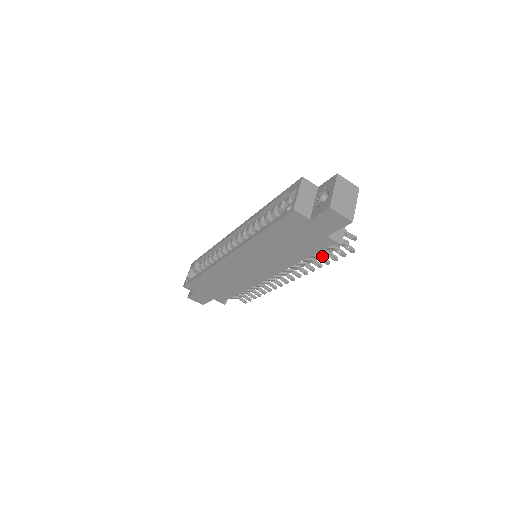
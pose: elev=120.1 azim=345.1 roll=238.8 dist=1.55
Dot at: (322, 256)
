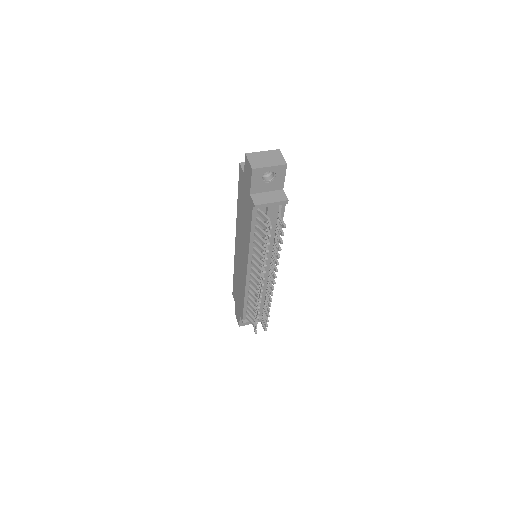
Dot at: occluded
